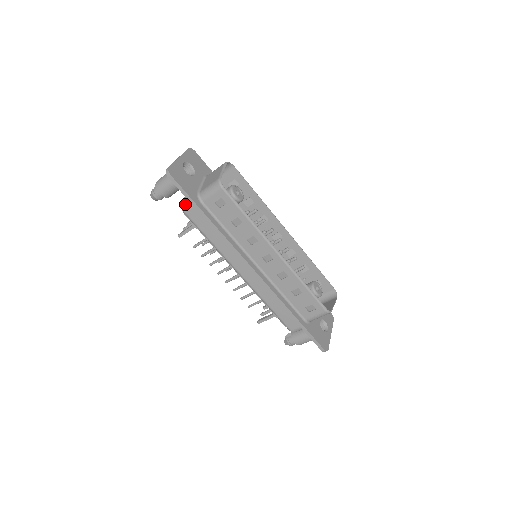
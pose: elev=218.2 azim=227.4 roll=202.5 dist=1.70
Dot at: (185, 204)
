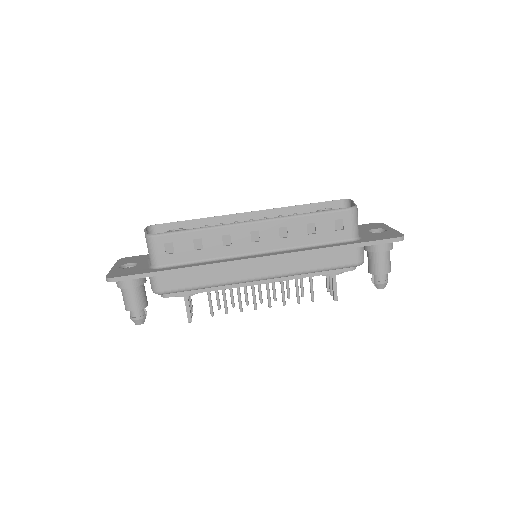
Dot at: (153, 287)
